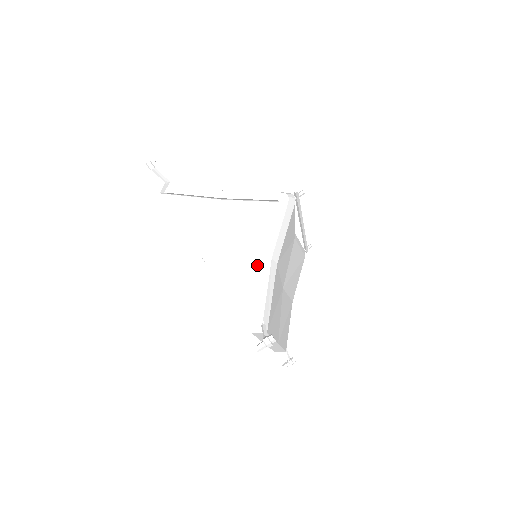
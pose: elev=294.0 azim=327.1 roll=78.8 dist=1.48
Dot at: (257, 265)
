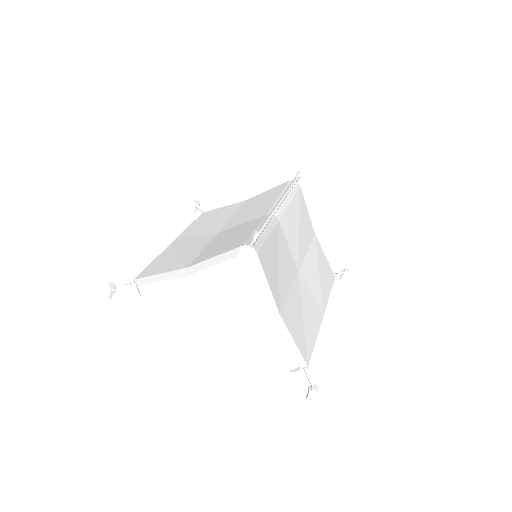
Dot at: occluded
